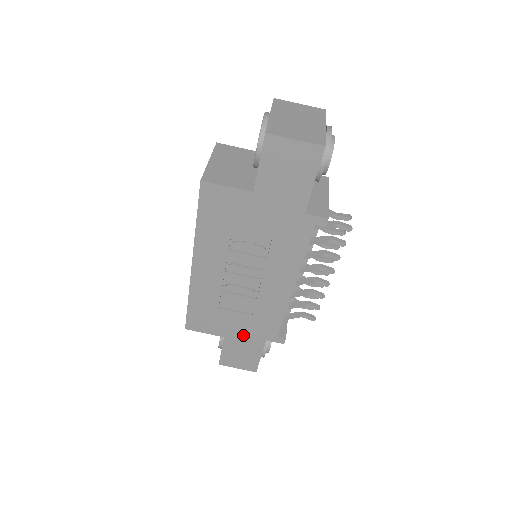
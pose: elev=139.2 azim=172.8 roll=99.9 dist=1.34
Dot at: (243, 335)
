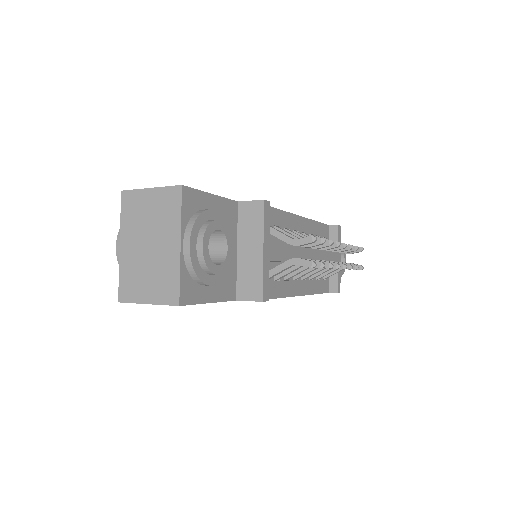
Dot at: occluded
